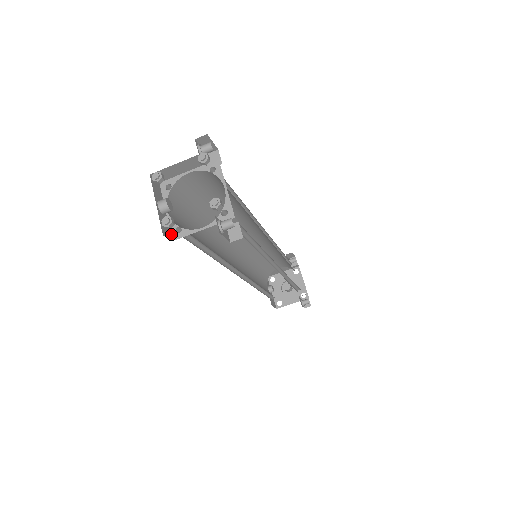
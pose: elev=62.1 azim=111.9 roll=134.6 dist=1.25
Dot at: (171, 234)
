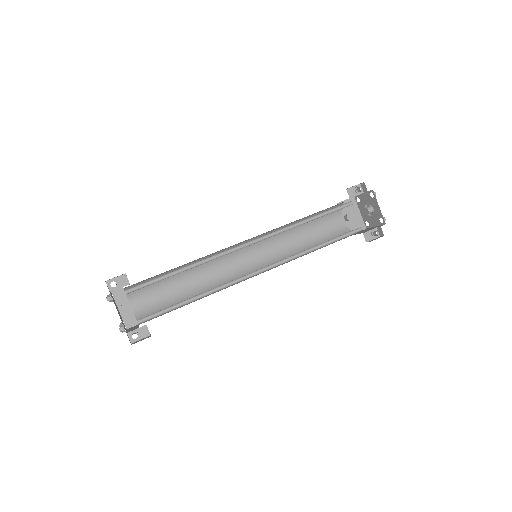
Dot at: (136, 320)
